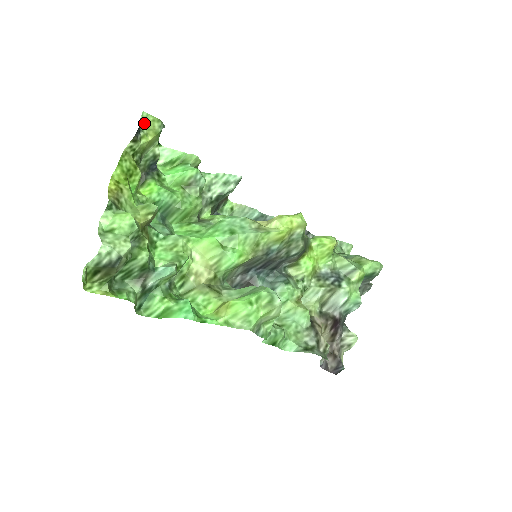
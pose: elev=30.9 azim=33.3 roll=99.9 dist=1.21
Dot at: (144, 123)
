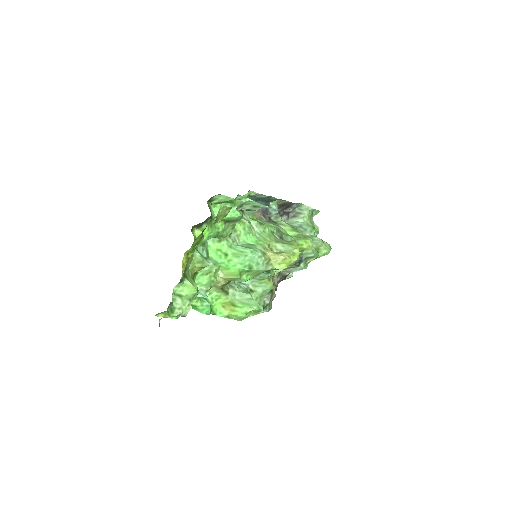
Dot at: (219, 213)
